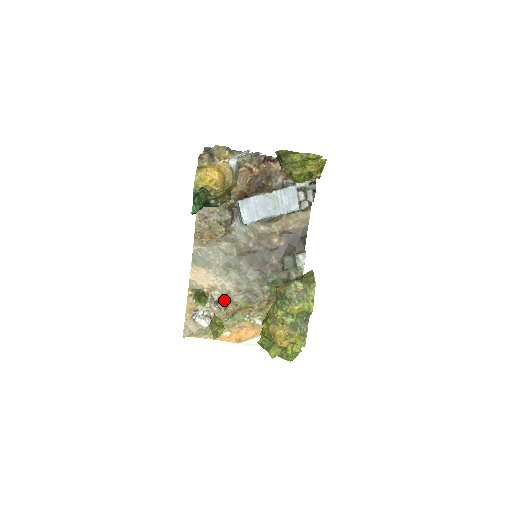
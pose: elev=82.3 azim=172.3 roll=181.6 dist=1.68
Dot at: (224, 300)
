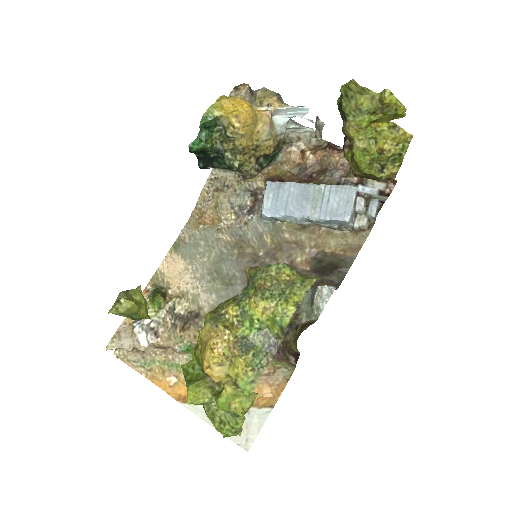
Dot at: (188, 317)
